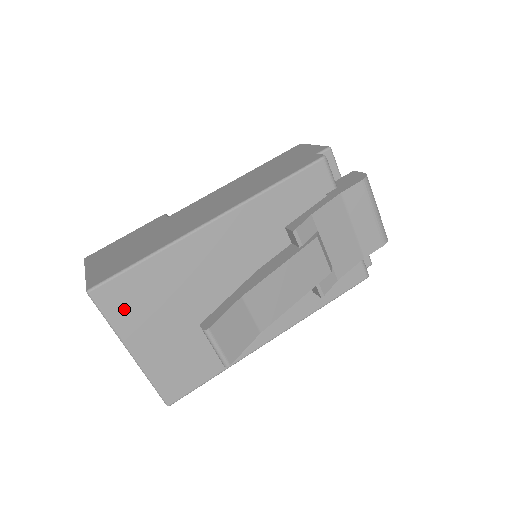
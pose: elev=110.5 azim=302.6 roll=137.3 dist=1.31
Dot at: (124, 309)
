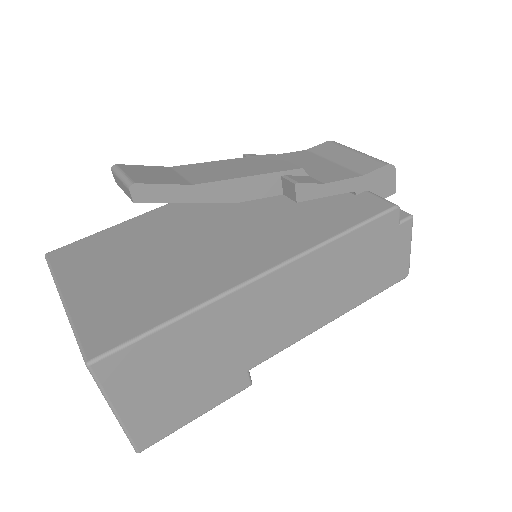
Dot at: (73, 262)
